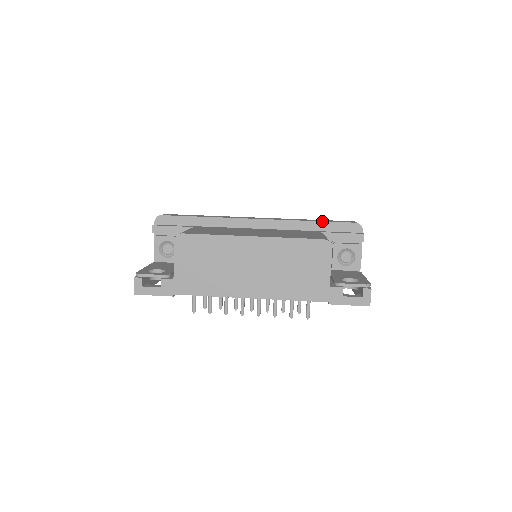
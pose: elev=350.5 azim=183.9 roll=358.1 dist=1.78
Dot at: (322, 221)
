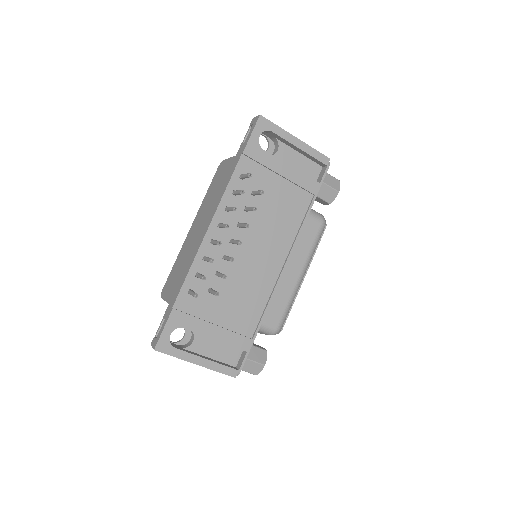
Dot at: occluded
